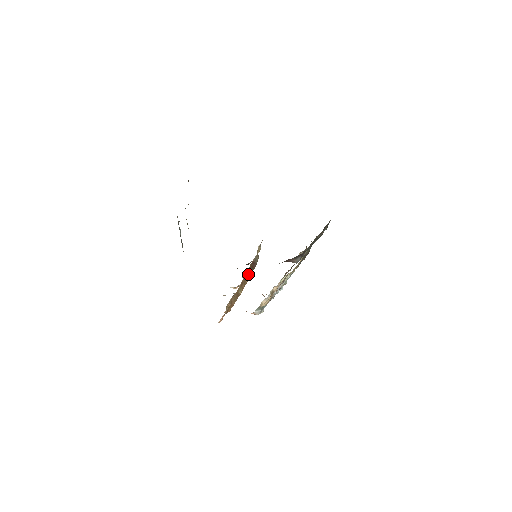
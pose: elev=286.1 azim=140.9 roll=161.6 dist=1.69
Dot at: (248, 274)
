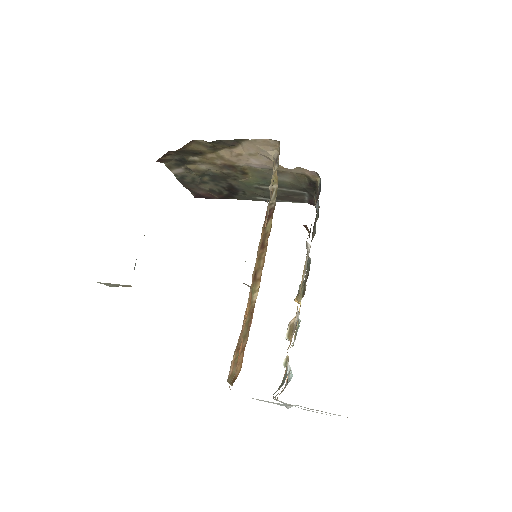
Dot at: (264, 240)
